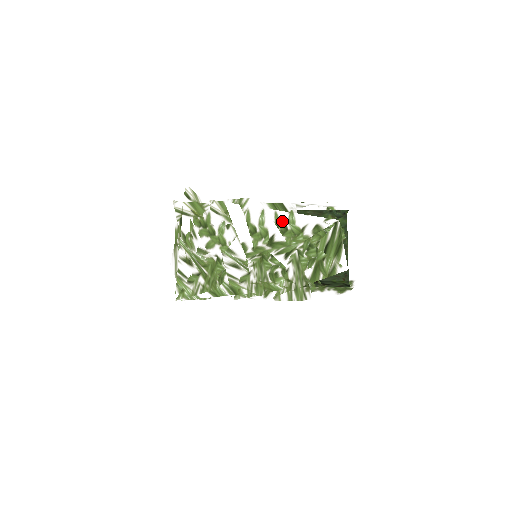
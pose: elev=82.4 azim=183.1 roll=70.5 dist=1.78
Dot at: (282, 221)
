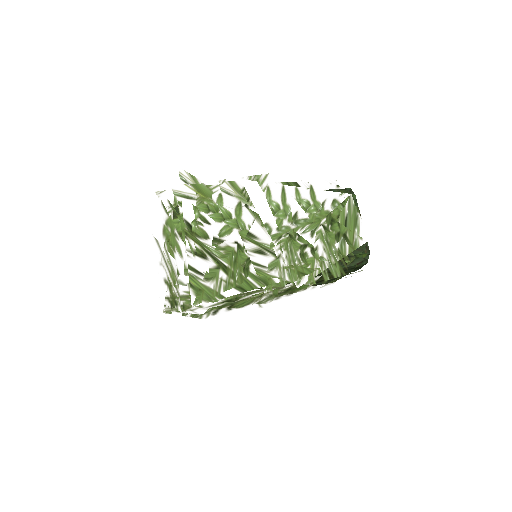
Dot at: (304, 196)
